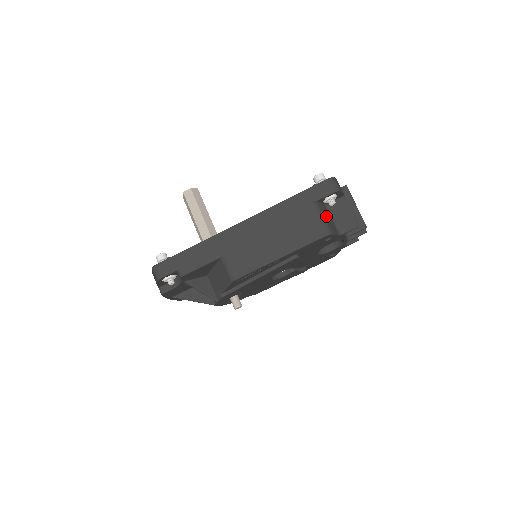
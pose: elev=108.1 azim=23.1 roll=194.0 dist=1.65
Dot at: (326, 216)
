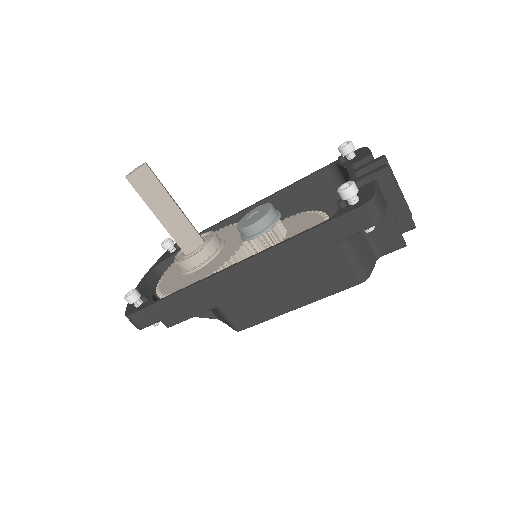
Dot at: (359, 248)
